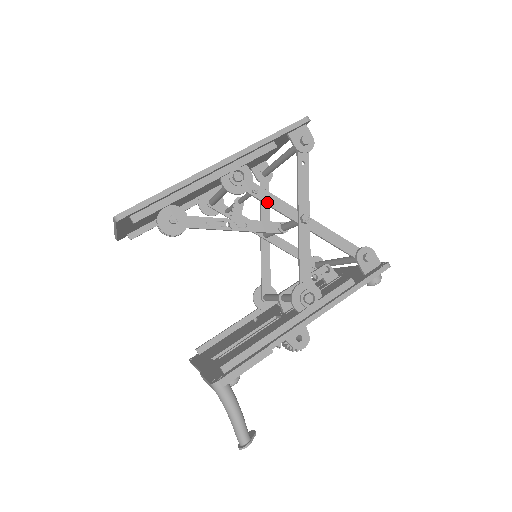
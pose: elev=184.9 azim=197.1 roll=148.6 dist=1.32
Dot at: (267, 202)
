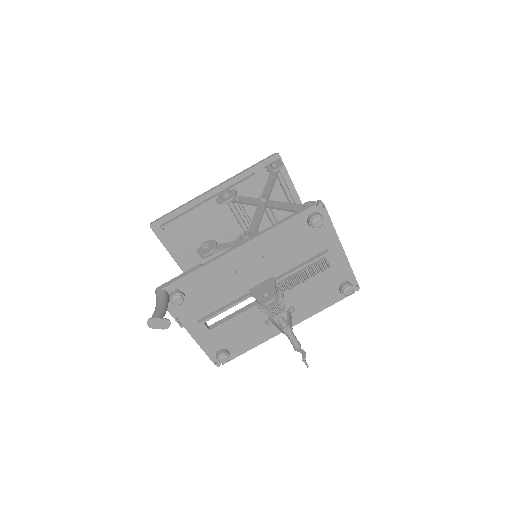
Dot at: (242, 201)
